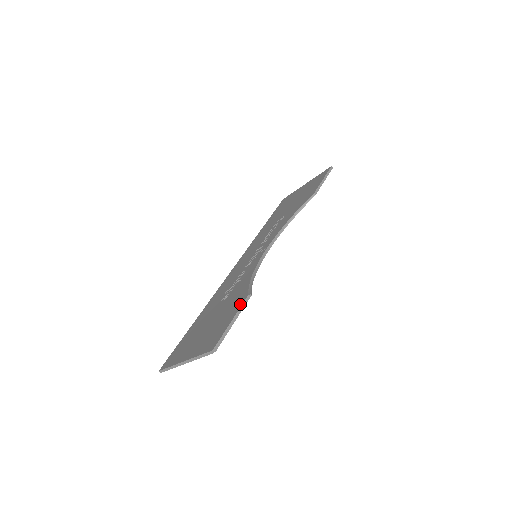
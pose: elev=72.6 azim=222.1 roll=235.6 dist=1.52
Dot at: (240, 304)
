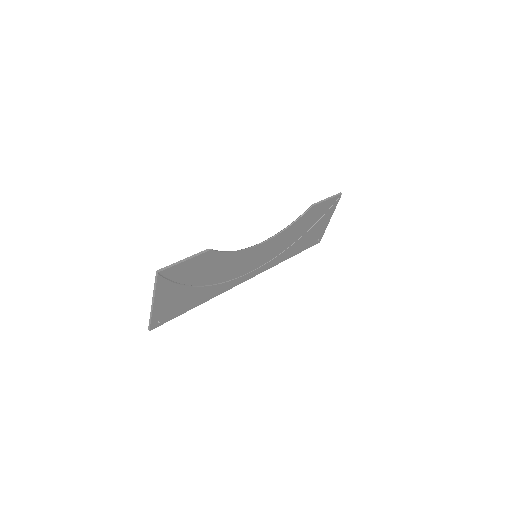
Dot at: (199, 254)
